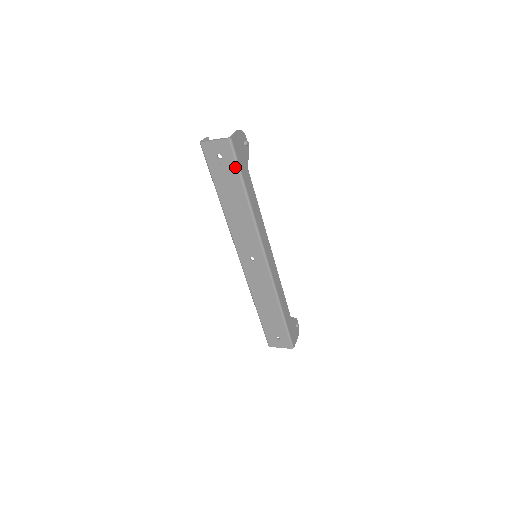
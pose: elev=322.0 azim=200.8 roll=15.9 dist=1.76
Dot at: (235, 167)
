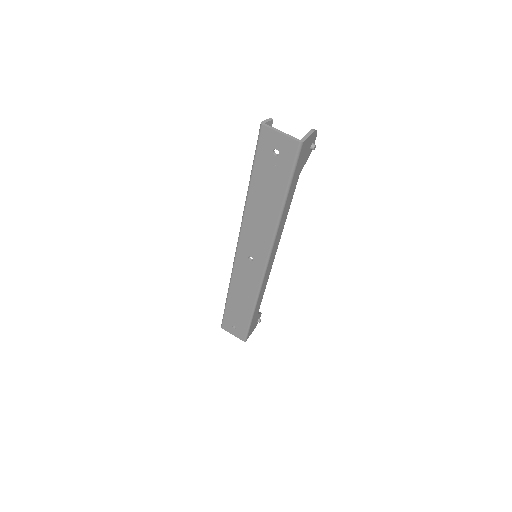
Dot at: (288, 173)
